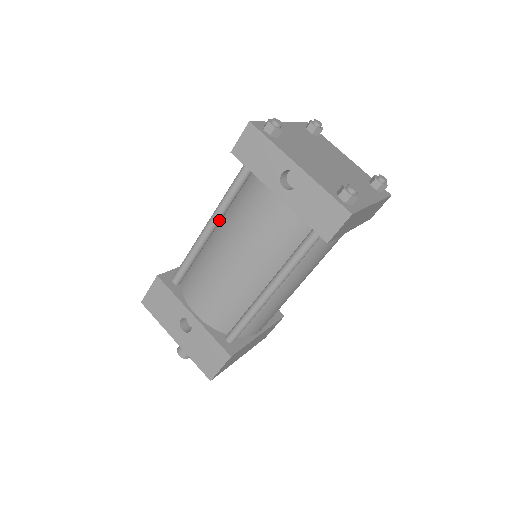
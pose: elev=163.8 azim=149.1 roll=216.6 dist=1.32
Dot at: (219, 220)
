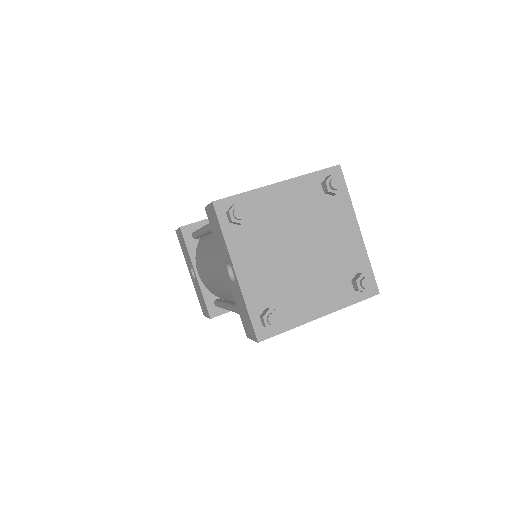
Dot at: occluded
